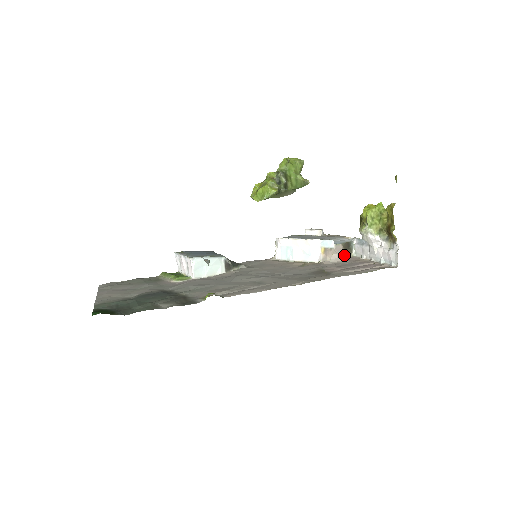
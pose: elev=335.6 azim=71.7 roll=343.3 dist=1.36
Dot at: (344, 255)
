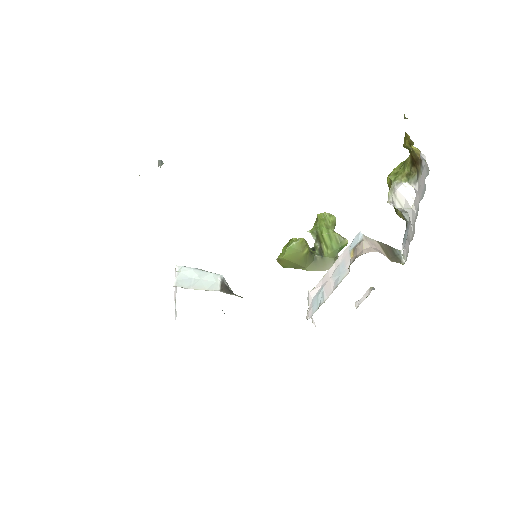
Dot at: occluded
